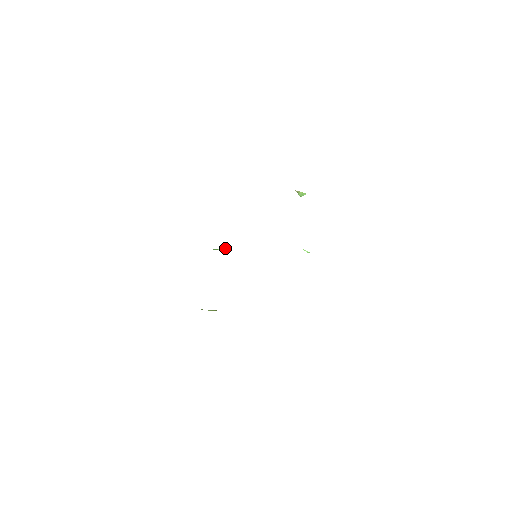
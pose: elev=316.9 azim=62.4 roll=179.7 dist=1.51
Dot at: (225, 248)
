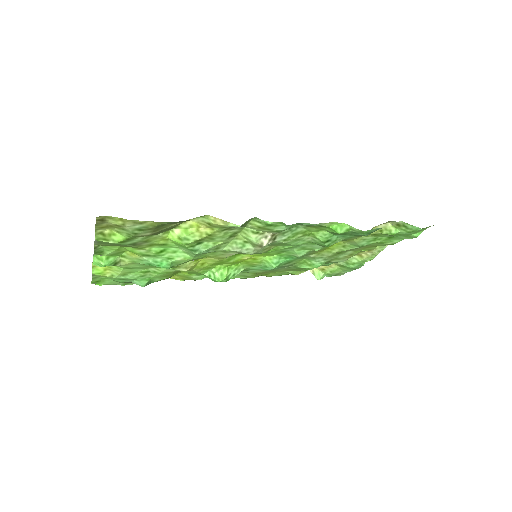
Dot at: (223, 274)
